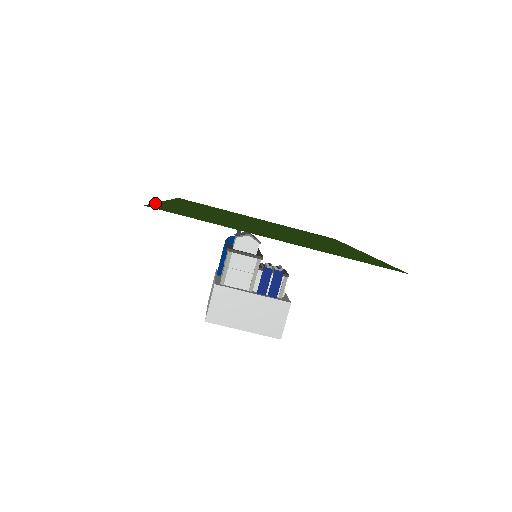
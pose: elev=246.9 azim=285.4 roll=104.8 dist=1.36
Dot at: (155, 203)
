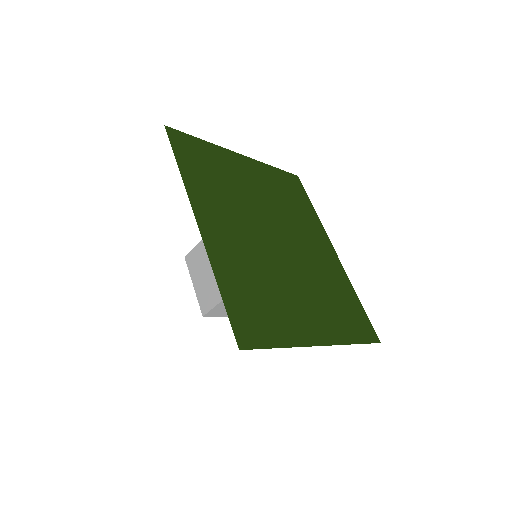
Dot at: (221, 292)
